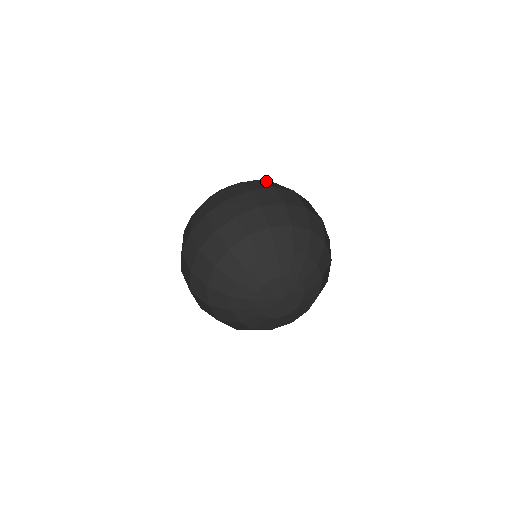
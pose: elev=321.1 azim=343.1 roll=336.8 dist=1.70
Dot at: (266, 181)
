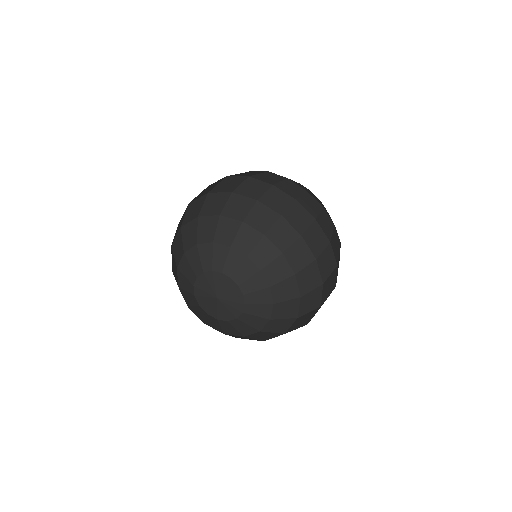
Dot at: (313, 198)
